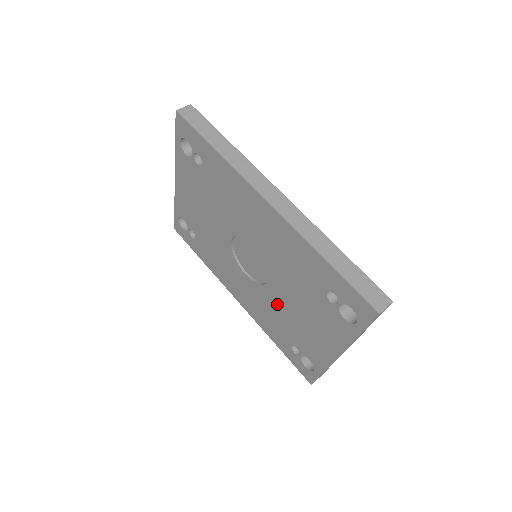
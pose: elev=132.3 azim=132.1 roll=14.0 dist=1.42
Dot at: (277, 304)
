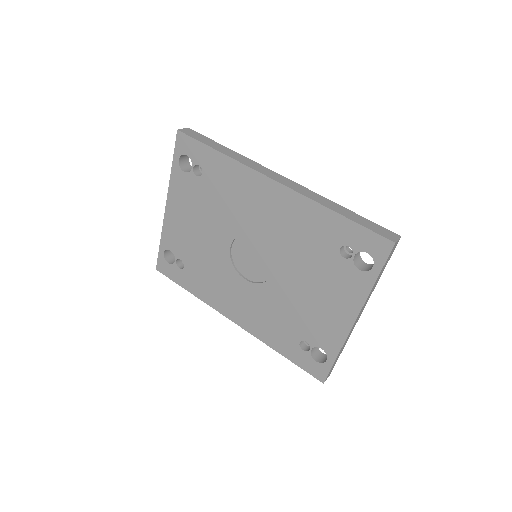
Dot at: (283, 296)
